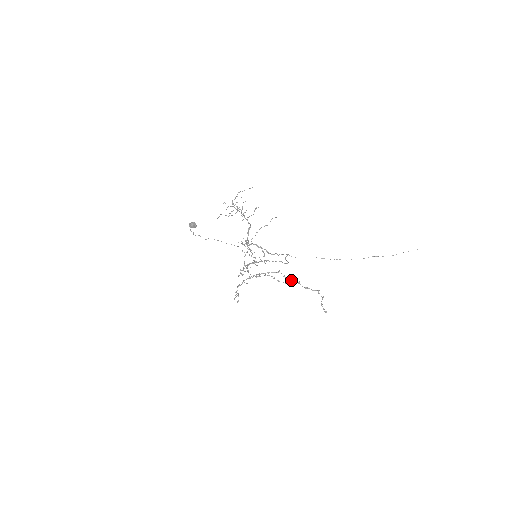
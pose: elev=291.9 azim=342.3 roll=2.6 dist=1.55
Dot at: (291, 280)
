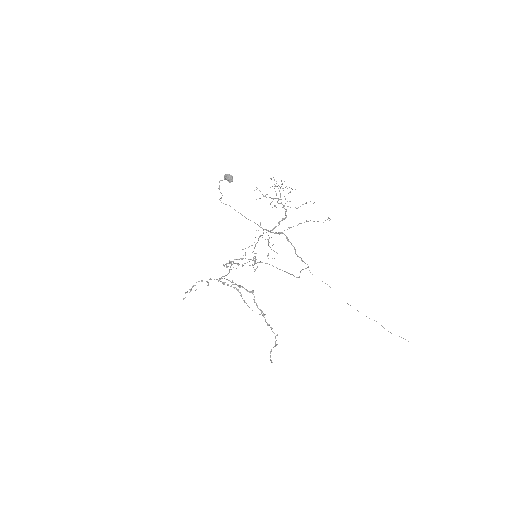
Dot at: occluded
